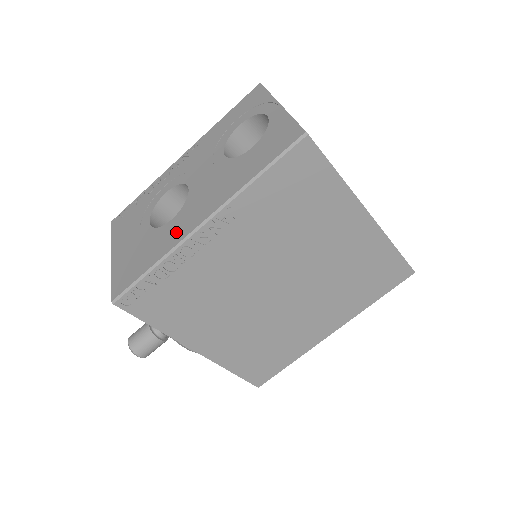
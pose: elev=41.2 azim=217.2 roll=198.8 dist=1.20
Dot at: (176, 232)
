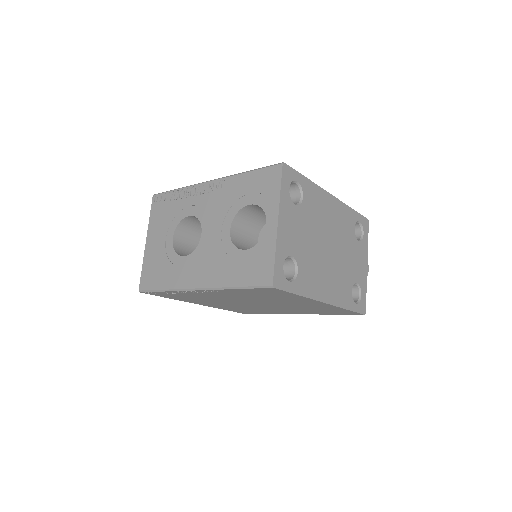
Dot at: (182, 276)
